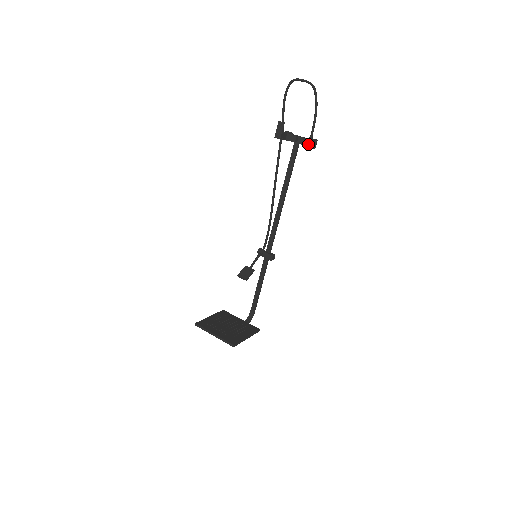
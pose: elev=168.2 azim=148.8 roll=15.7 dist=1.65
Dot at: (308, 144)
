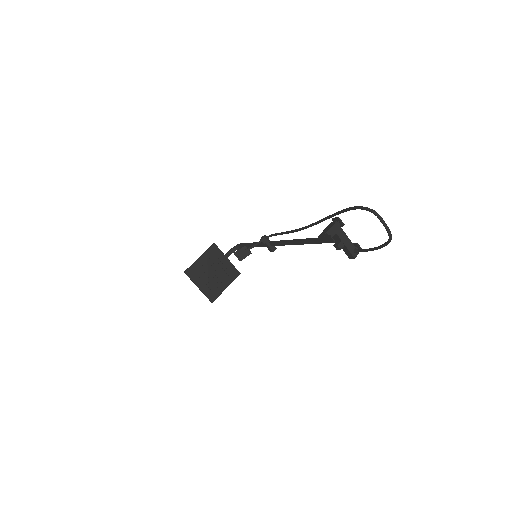
Dot at: (349, 256)
